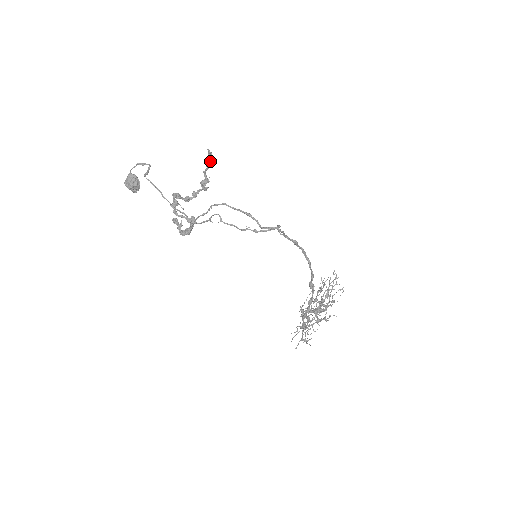
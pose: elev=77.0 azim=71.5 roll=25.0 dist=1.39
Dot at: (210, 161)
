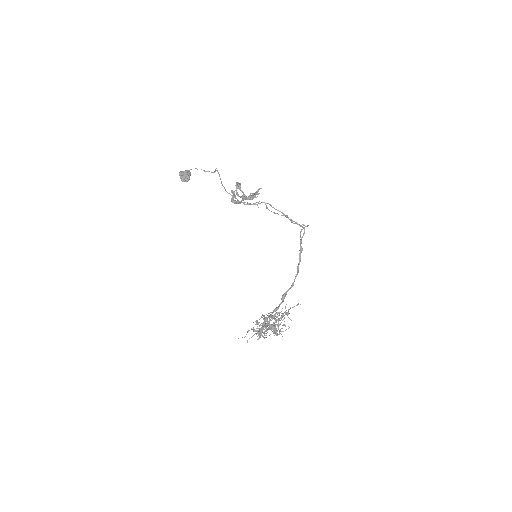
Dot at: (256, 194)
